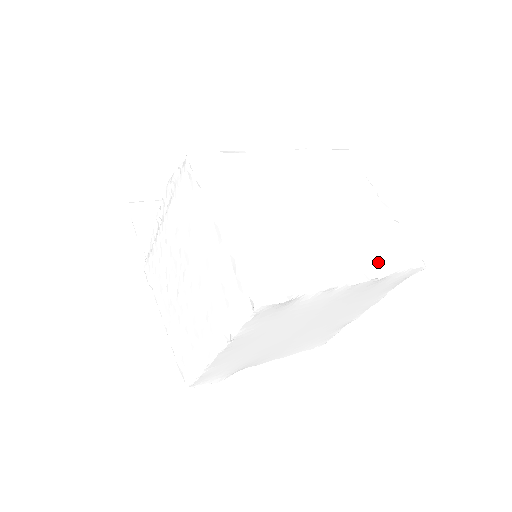
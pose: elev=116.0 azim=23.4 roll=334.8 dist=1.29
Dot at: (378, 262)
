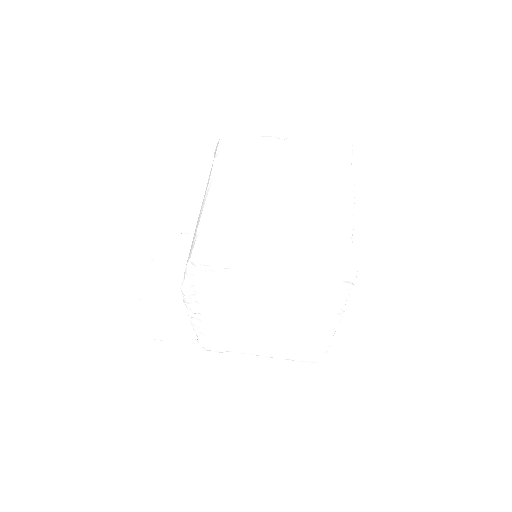
Dot at: (342, 176)
